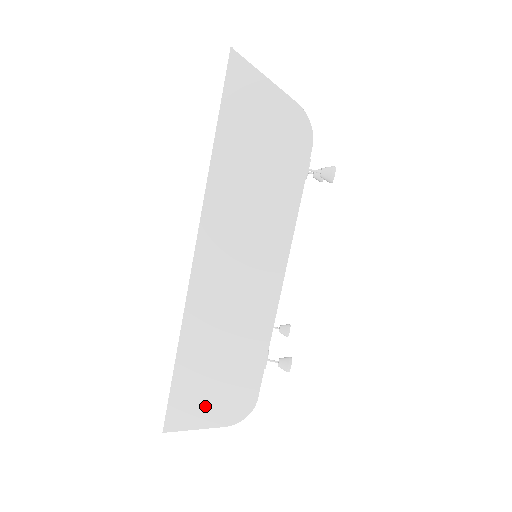
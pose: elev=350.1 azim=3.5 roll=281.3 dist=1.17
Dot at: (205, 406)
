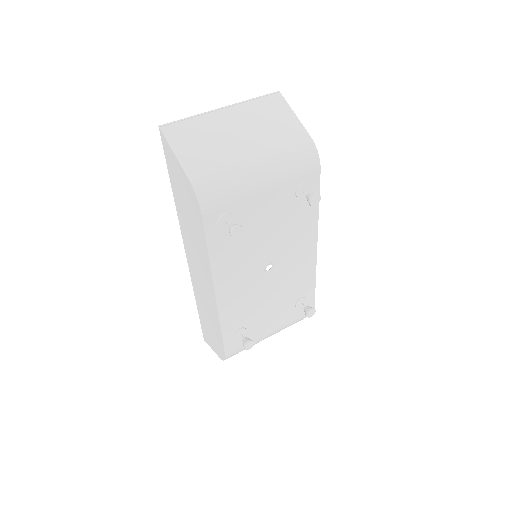
Dot at: (211, 340)
